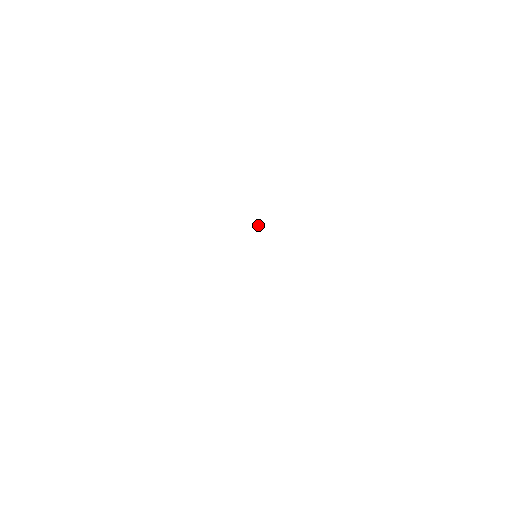
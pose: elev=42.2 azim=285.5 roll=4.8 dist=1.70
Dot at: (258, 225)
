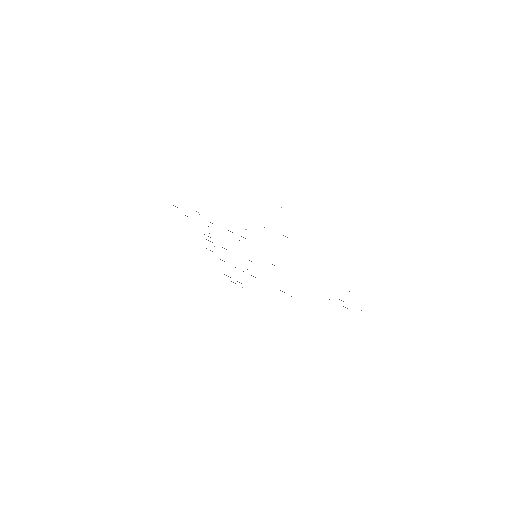
Dot at: occluded
